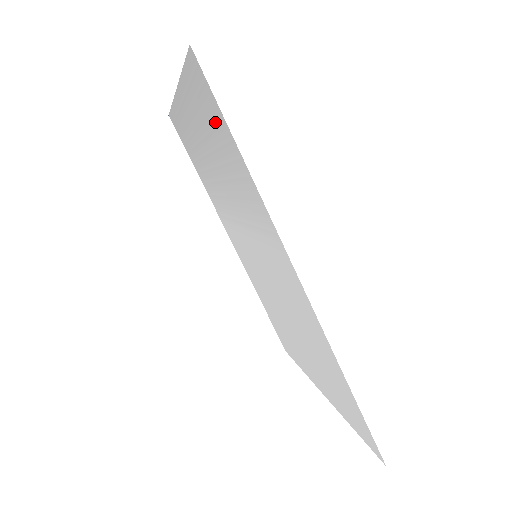
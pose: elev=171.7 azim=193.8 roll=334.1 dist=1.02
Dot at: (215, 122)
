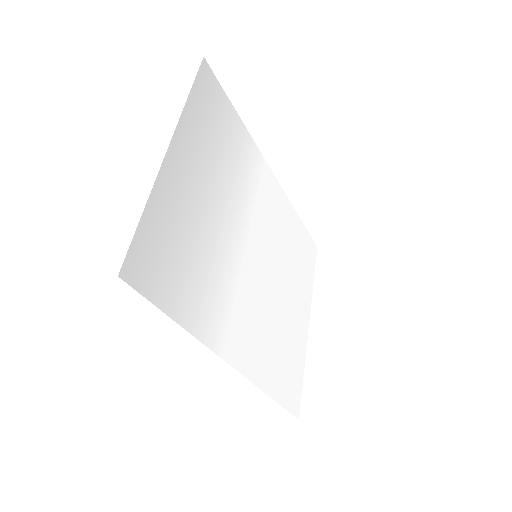
Dot at: (168, 273)
